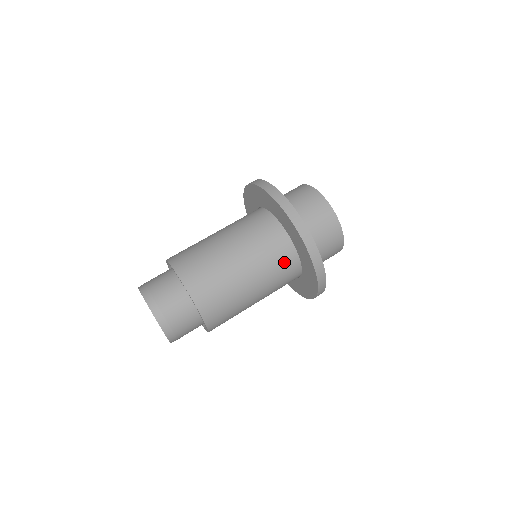
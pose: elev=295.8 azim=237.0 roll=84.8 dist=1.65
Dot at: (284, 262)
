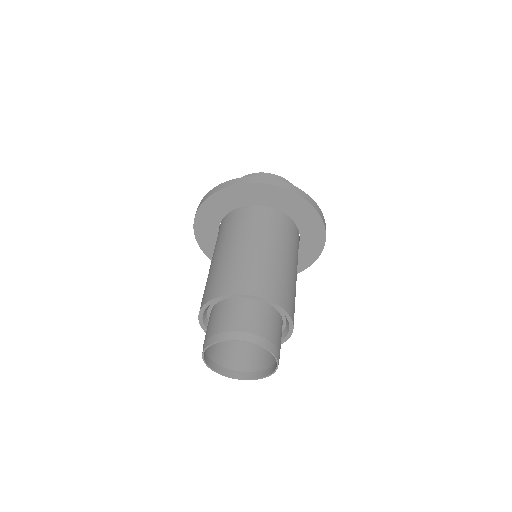
Dot at: (298, 244)
